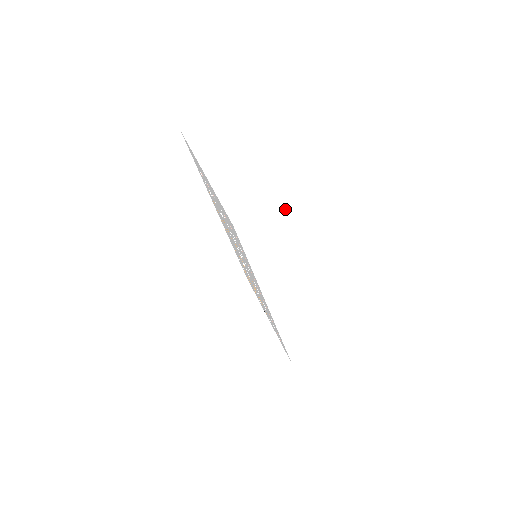
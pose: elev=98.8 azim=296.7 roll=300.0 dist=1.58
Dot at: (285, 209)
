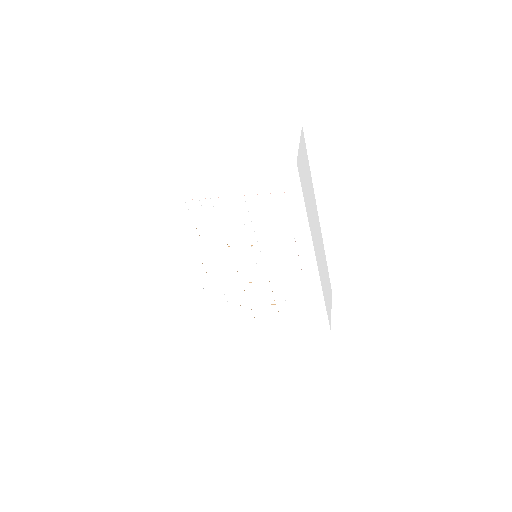
Dot at: (302, 143)
